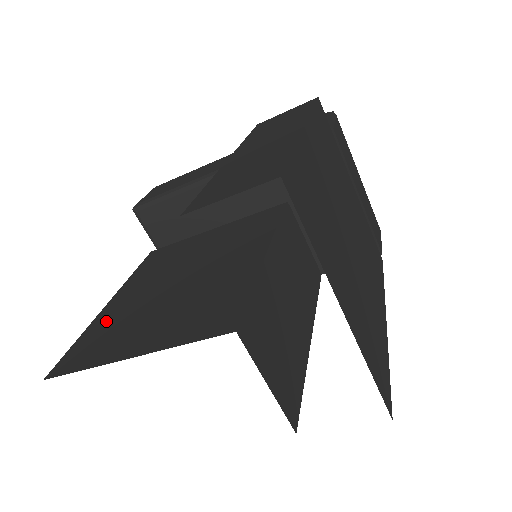
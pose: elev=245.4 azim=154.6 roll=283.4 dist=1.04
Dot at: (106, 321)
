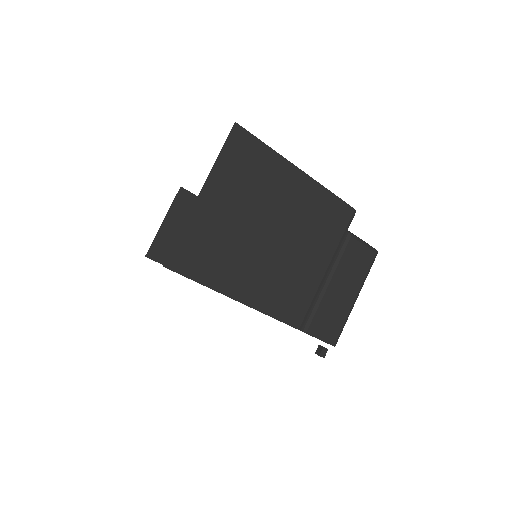
Dot at: occluded
